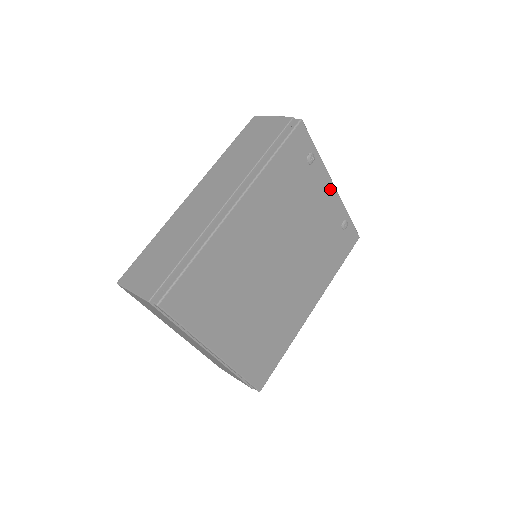
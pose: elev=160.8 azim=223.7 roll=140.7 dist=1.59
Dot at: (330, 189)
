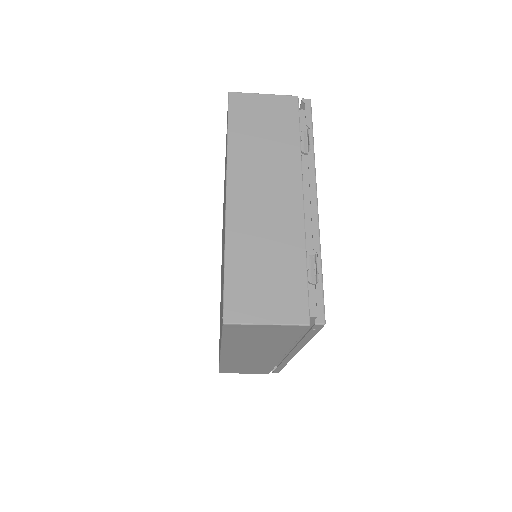
Dot at: occluded
